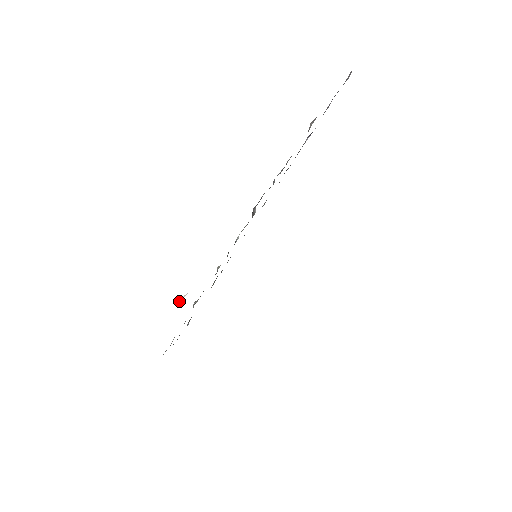
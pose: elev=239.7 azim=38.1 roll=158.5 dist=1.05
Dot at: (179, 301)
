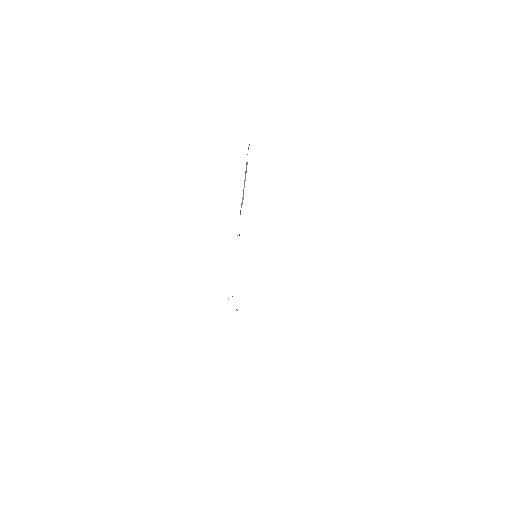
Dot at: occluded
